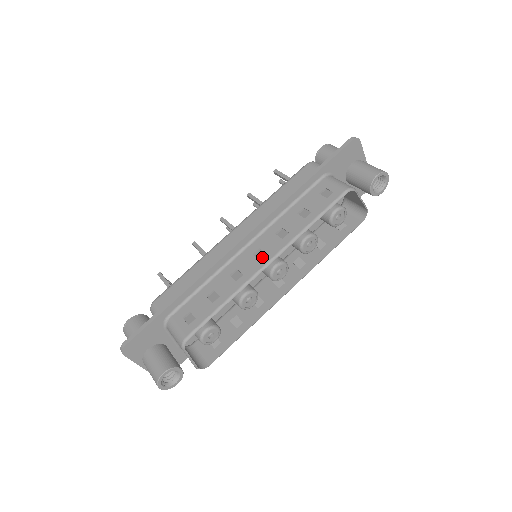
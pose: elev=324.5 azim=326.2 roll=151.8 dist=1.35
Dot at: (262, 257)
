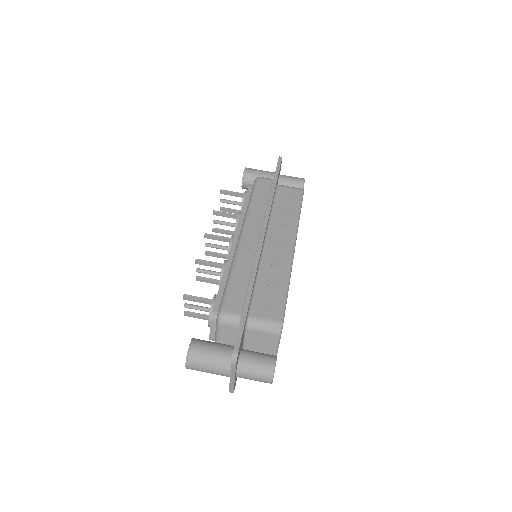
Dot at: (286, 246)
